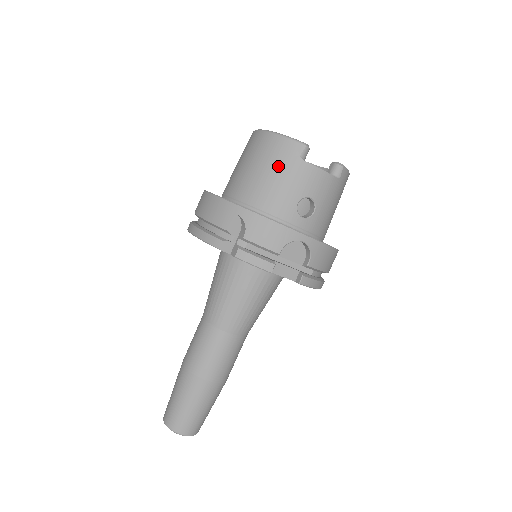
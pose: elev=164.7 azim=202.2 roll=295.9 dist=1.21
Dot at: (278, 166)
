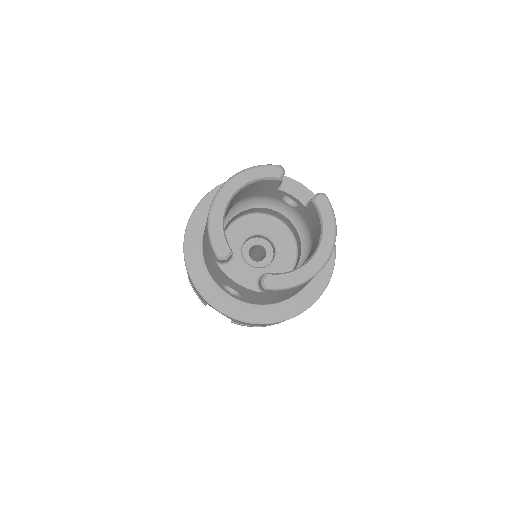
Dot at: (207, 249)
